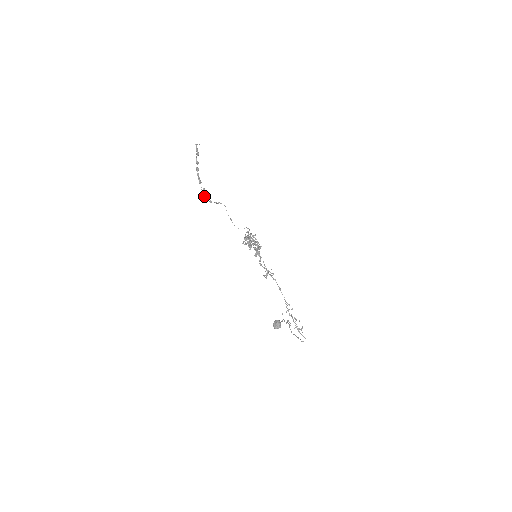
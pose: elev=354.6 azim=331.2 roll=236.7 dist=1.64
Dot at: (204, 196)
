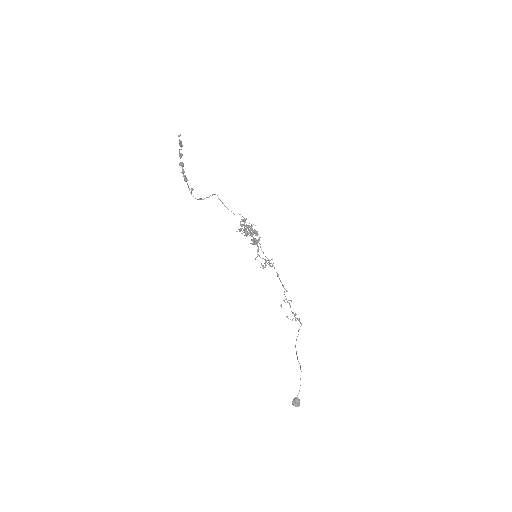
Dot at: occluded
